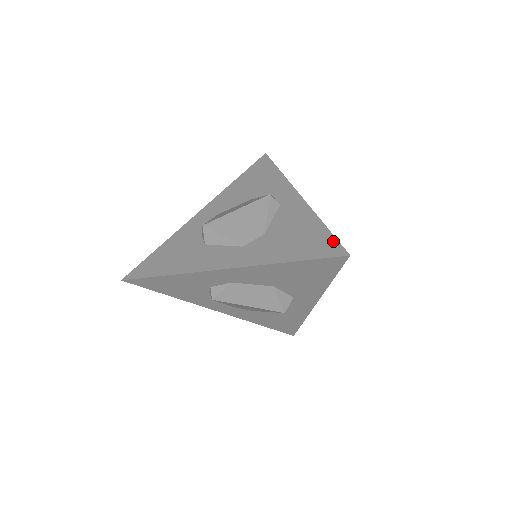
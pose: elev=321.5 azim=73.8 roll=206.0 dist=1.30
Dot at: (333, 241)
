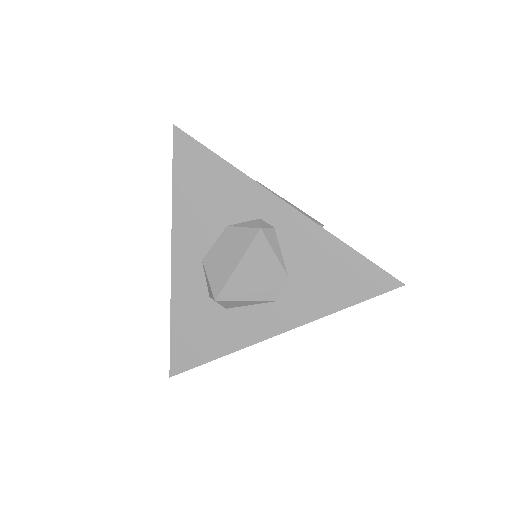
Dot at: (376, 271)
